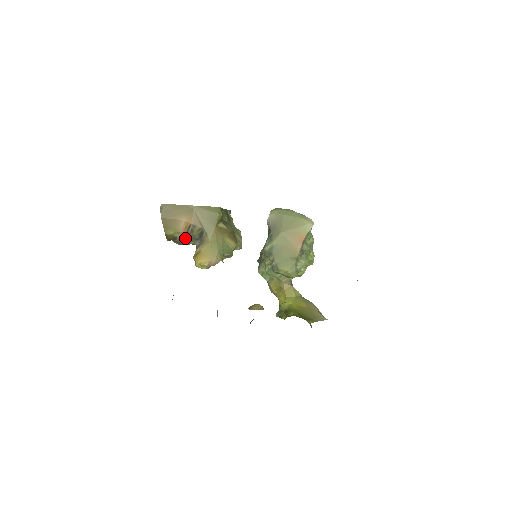
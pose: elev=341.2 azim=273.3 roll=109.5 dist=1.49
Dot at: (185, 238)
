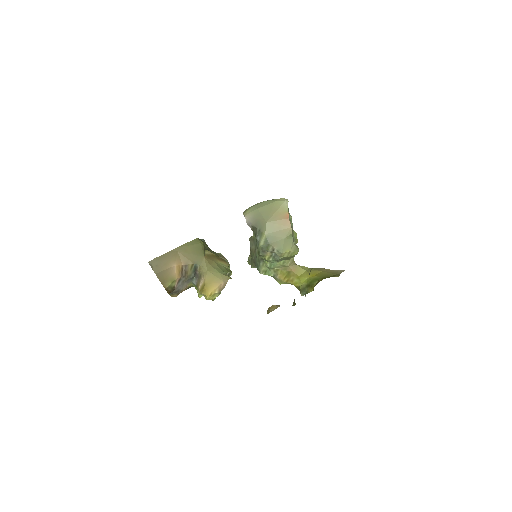
Dot at: (181, 284)
